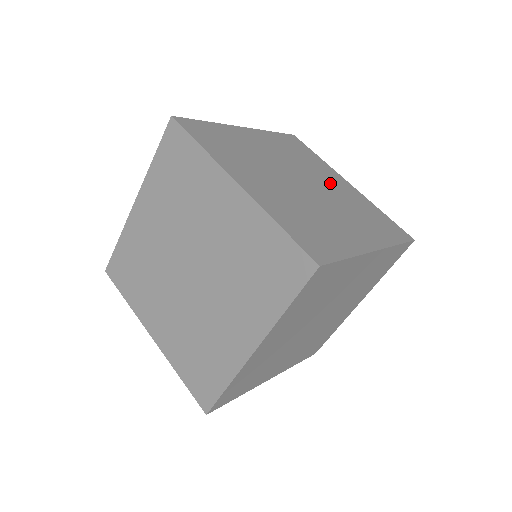
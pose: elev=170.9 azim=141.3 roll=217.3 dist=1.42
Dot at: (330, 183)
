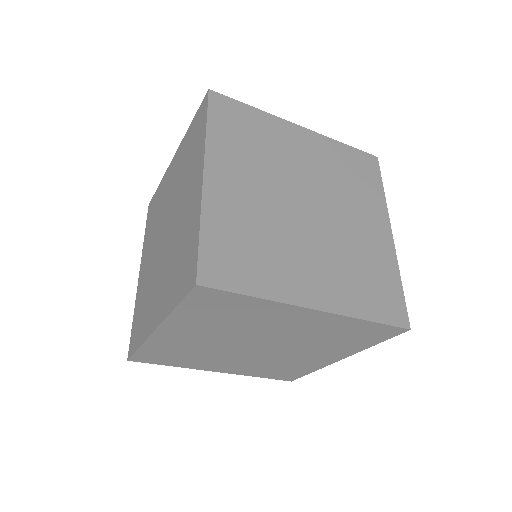
Dot at: (303, 161)
